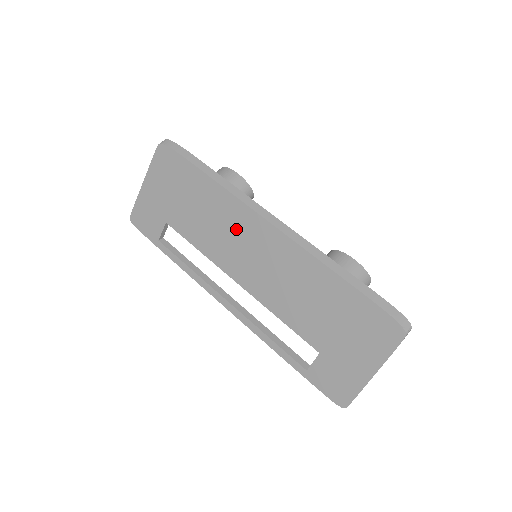
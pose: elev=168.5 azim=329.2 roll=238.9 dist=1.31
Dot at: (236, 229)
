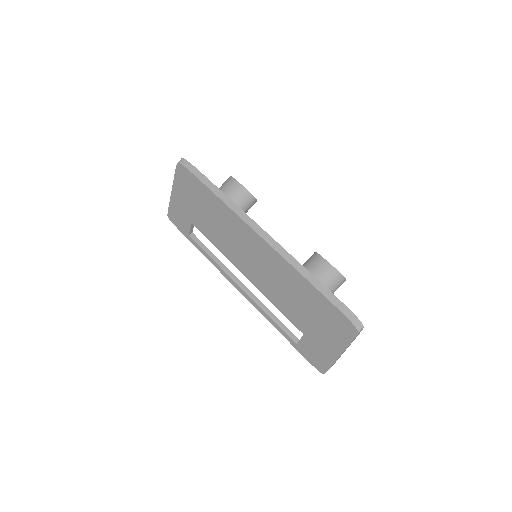
Dot at: (238, 236)
